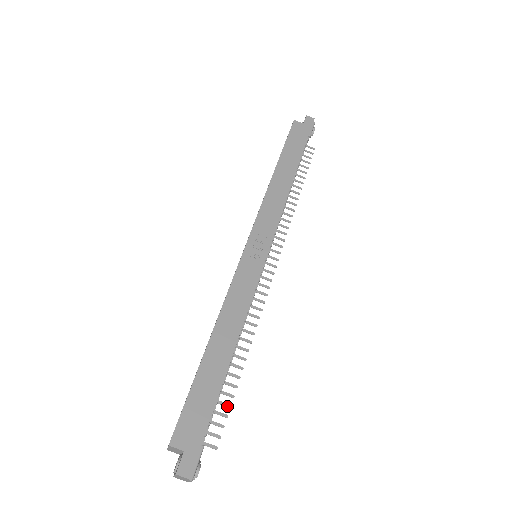
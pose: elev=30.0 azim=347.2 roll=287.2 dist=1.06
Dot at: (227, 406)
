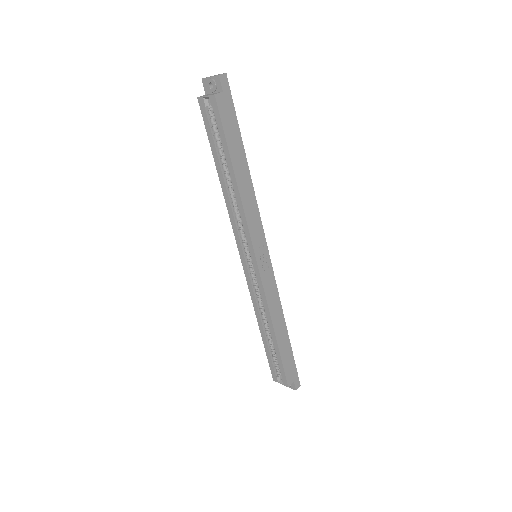
Dot at: occluded
